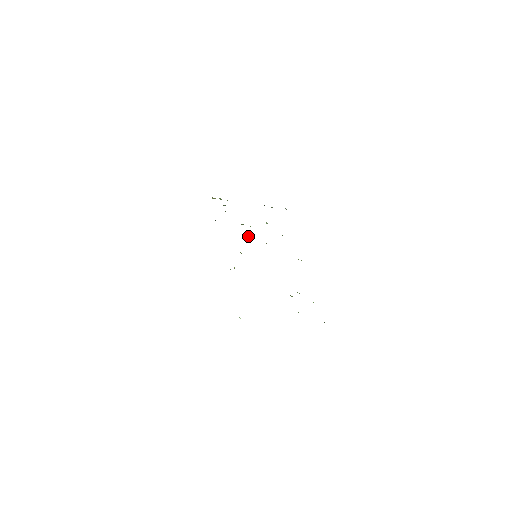
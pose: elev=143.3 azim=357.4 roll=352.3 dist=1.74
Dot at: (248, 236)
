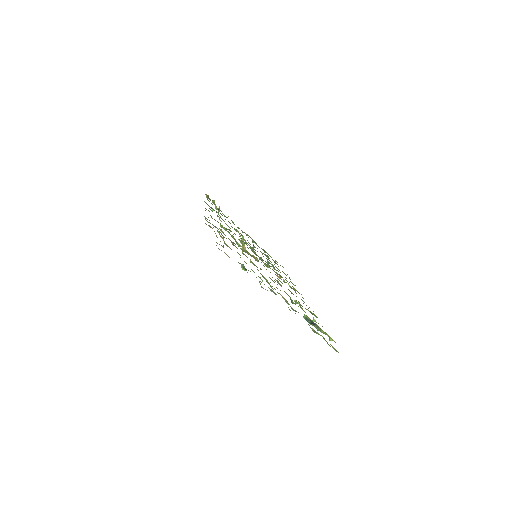
Dot at: occluded
